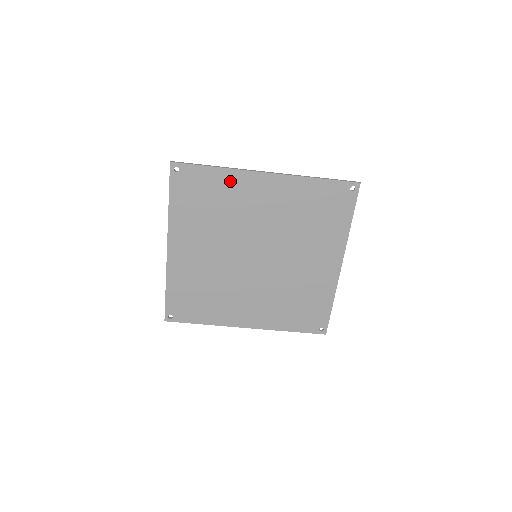
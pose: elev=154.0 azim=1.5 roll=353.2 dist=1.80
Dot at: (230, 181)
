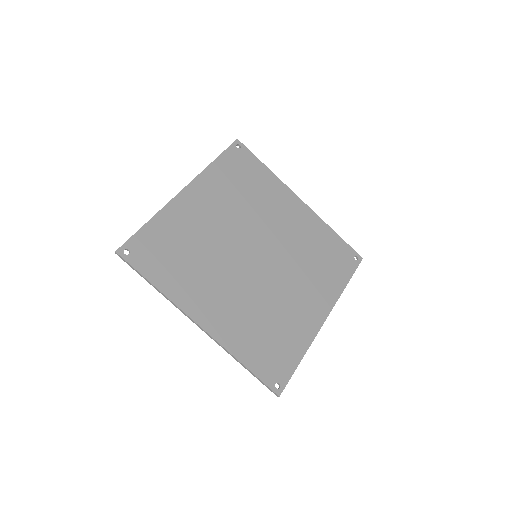
Dot at: (272, 184)
